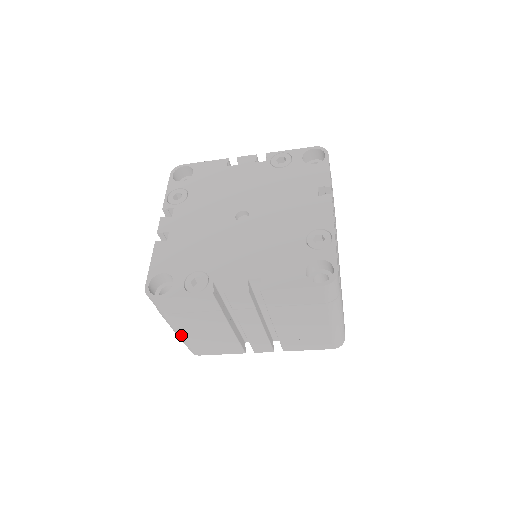
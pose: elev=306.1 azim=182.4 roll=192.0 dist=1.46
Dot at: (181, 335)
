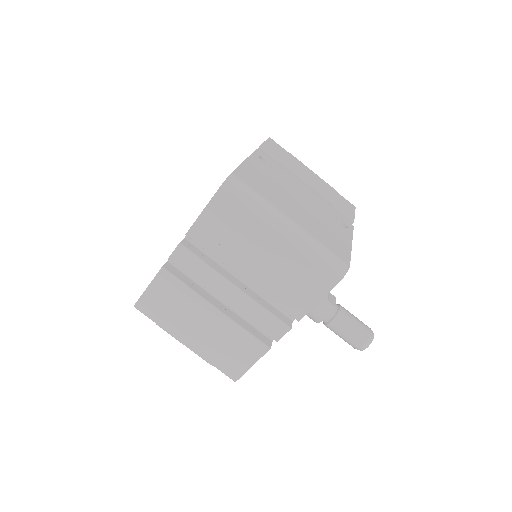
Dot at: (195, 350)
